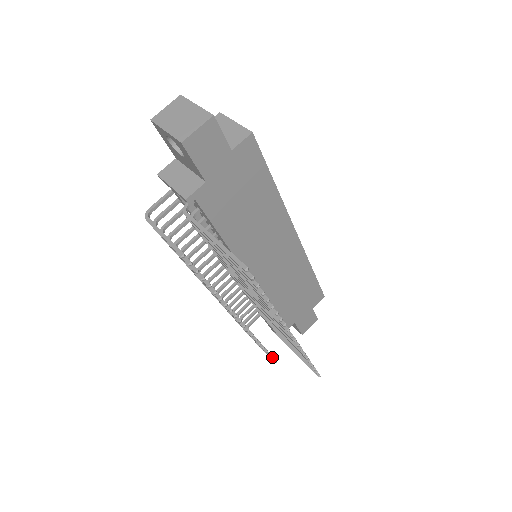
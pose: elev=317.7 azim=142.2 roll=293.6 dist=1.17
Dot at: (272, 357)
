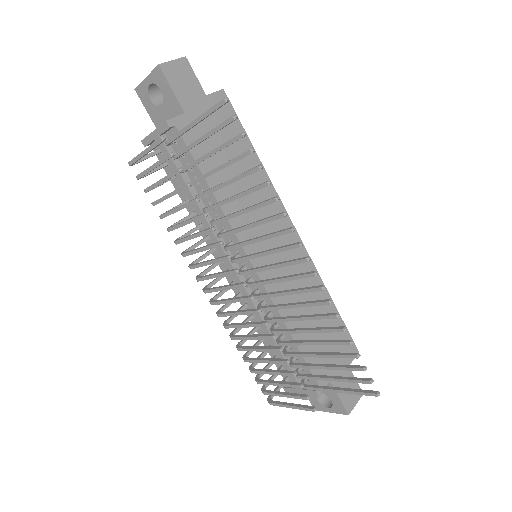
Dot at: (307, 395)
